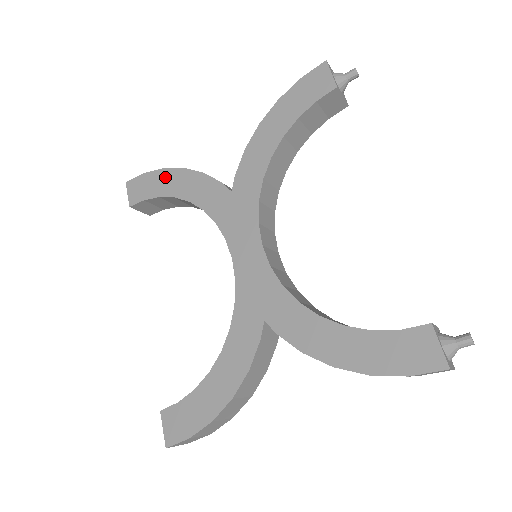
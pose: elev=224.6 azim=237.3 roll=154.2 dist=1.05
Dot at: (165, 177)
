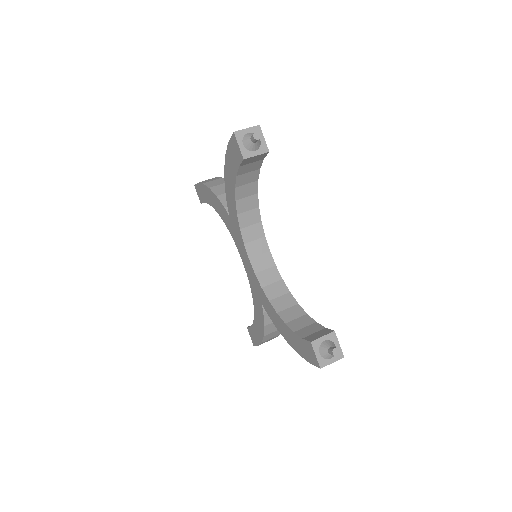
Dot at: (205, 191)
